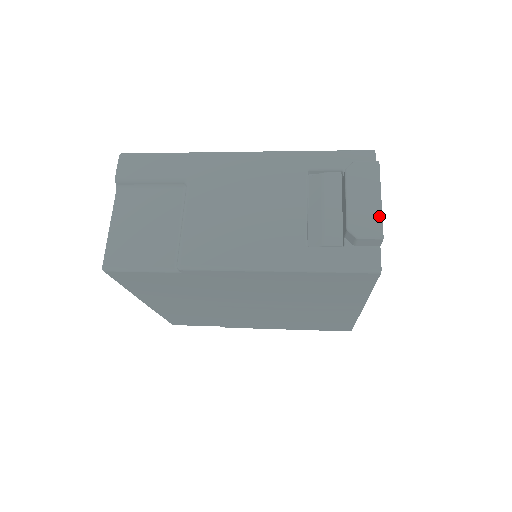
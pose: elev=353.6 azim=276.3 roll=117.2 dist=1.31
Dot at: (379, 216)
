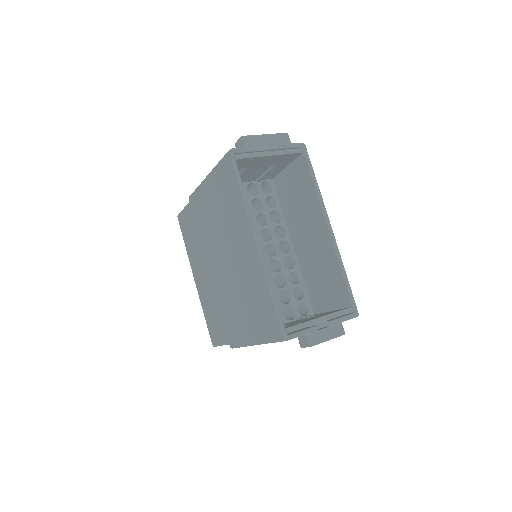
Dot at: (253, 136)
